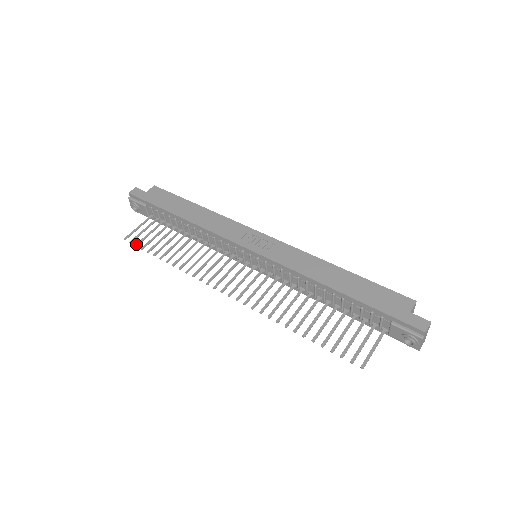
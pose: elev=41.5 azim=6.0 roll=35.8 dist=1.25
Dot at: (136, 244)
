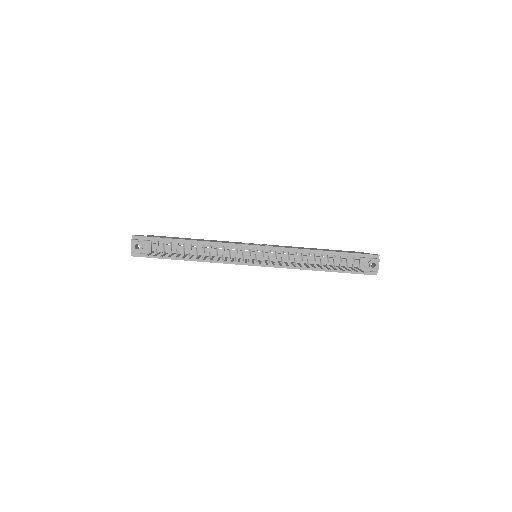
Dot at: (161, 256)
